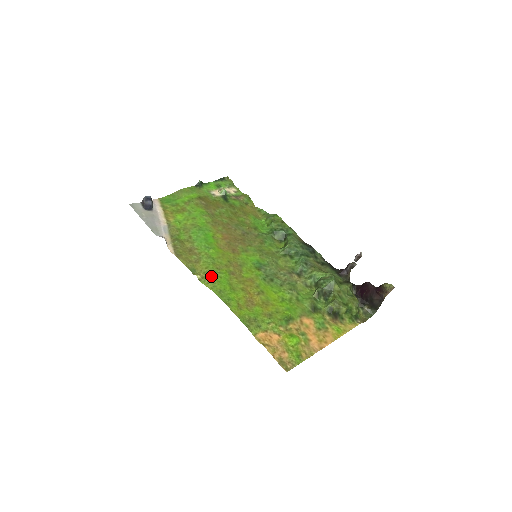
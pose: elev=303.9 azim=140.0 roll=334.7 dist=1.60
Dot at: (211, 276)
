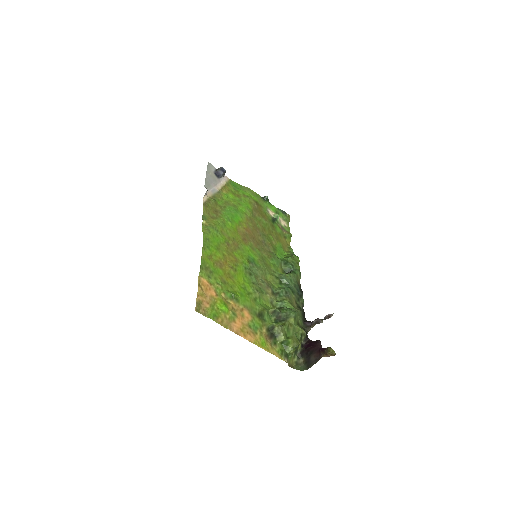
Dot at: (212, 229)
